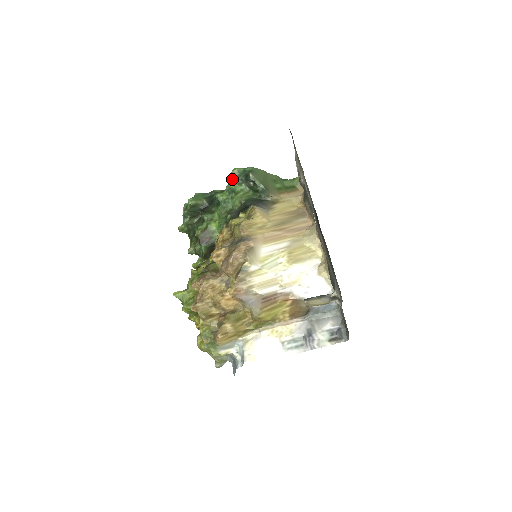
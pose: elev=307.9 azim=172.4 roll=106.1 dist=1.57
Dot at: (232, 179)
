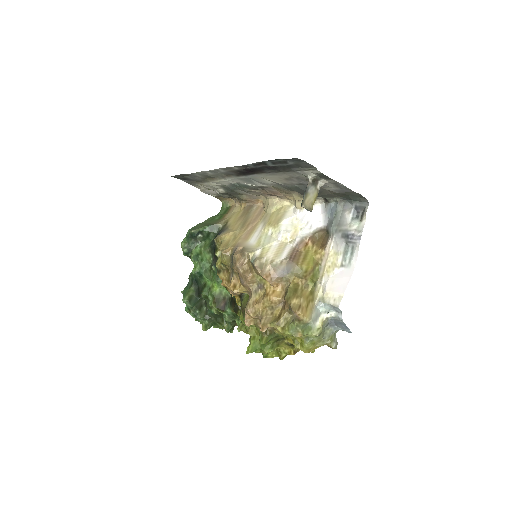
Dot at: (188, 252)
